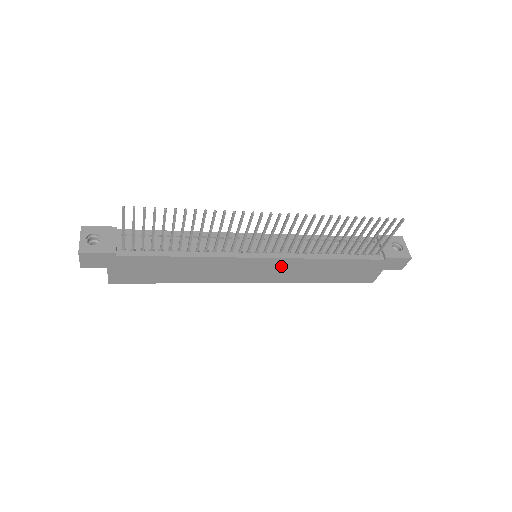
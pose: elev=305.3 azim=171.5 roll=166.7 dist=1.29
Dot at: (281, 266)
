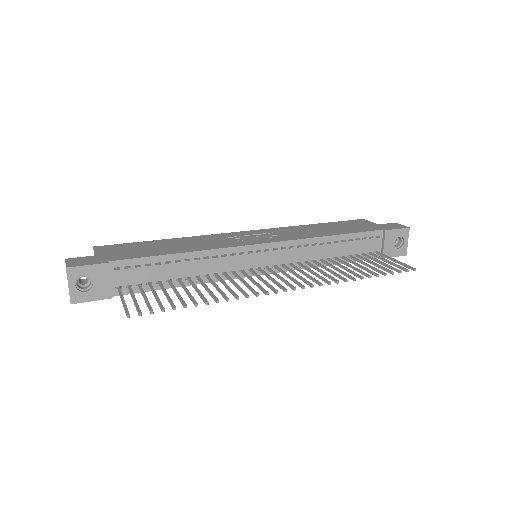
Dot at: occluded
